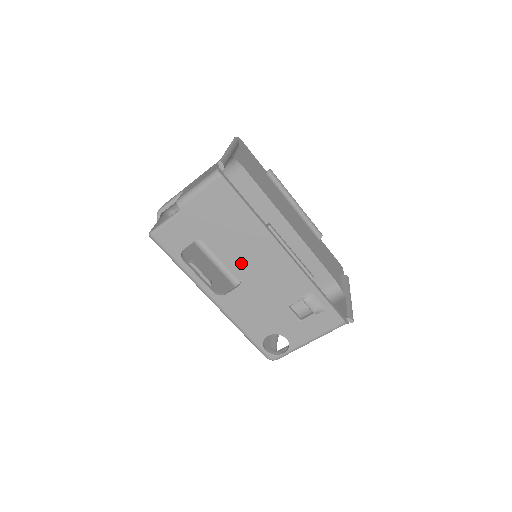
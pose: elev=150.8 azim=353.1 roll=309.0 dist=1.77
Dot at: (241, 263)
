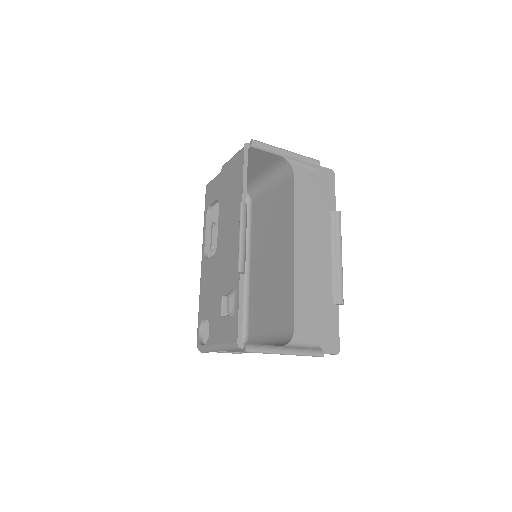
Dot at: (222, 233)
